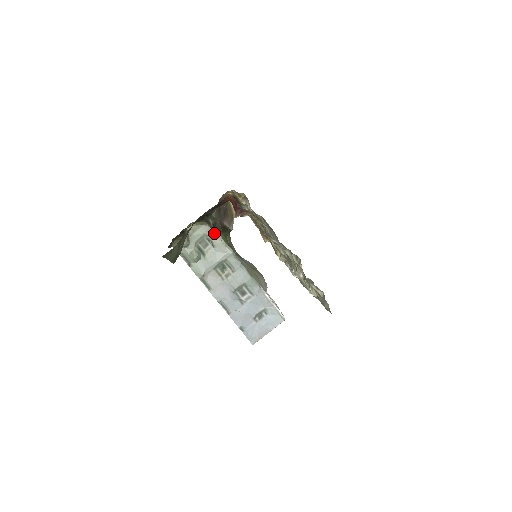
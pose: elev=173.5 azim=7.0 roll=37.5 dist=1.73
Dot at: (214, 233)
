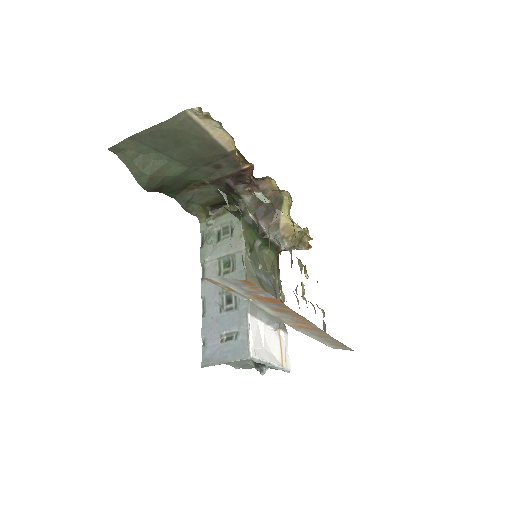
Dot at: (225, 208)
